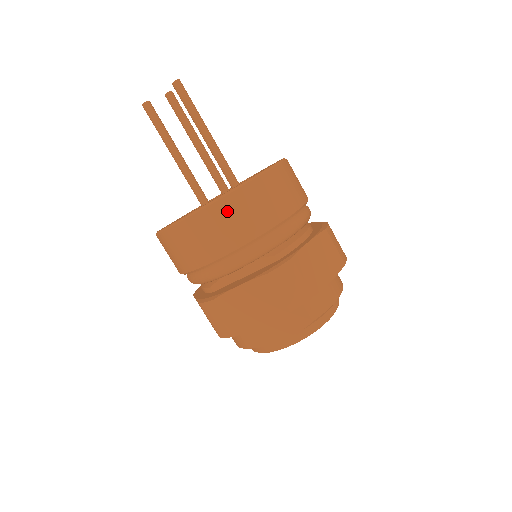
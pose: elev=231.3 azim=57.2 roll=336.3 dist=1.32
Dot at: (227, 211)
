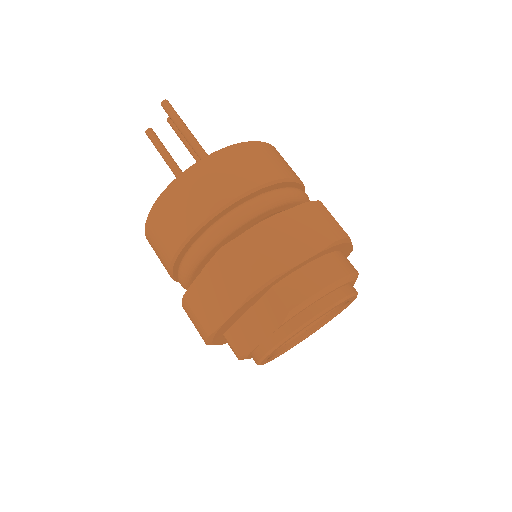
Dot at: (177, 196)
